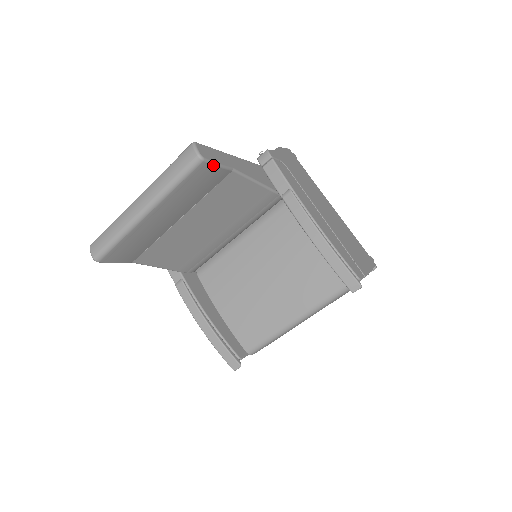
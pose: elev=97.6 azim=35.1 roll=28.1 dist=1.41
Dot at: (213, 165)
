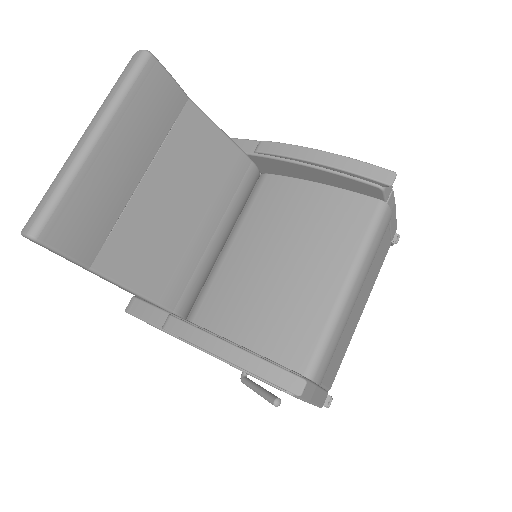
Dot at: (164, 70)
